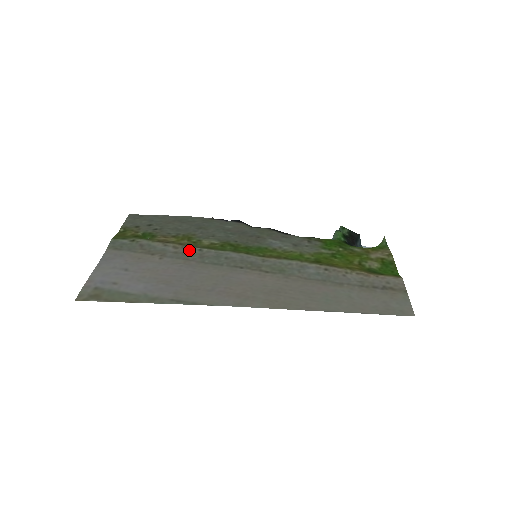
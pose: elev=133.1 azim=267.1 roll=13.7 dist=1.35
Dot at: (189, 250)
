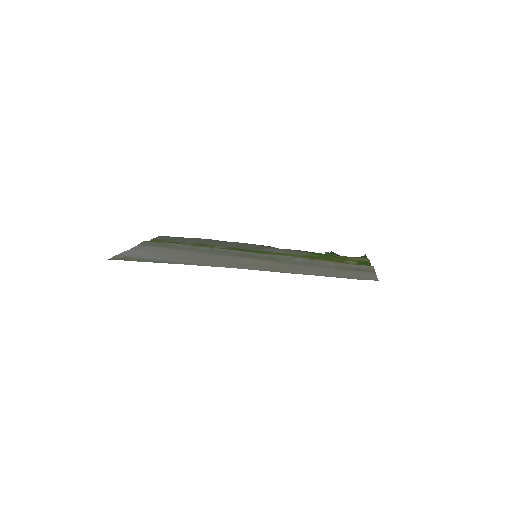
Dot at: (202, 248)
